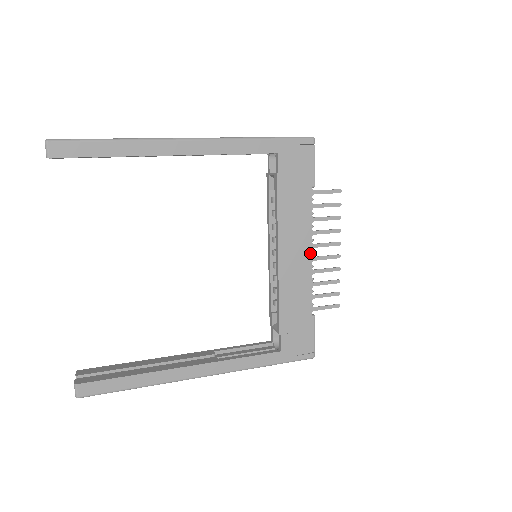
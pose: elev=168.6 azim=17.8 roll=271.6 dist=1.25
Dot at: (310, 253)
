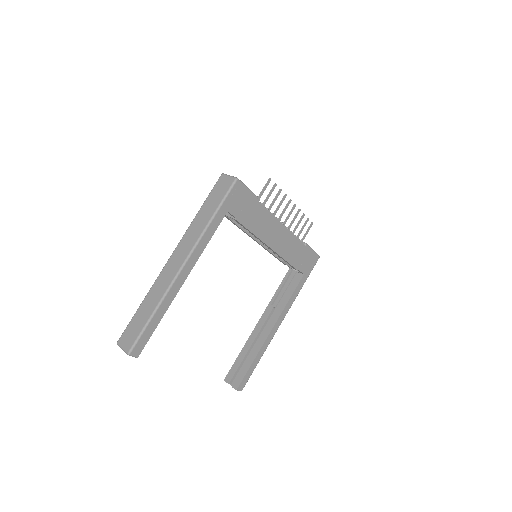
Dot at: (282, 226)
